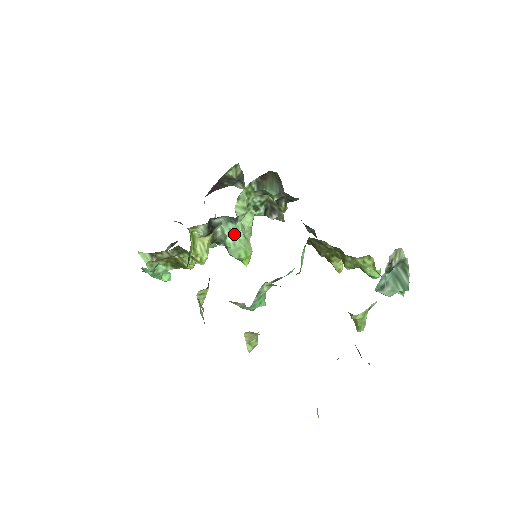
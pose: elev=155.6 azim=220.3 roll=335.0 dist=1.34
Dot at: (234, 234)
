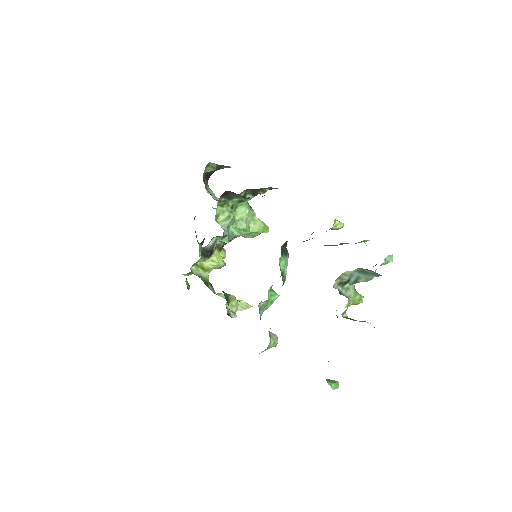
Dot at: (237, 229)
